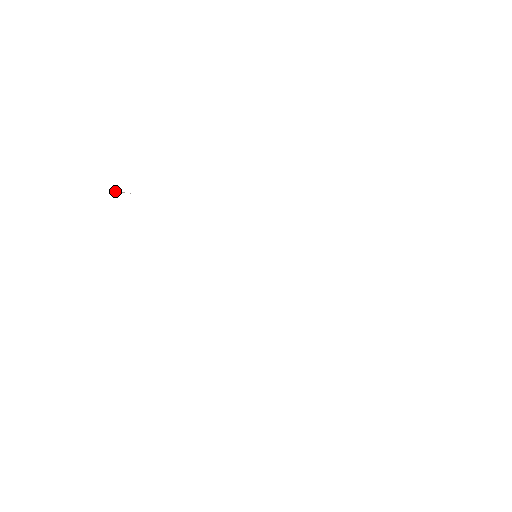
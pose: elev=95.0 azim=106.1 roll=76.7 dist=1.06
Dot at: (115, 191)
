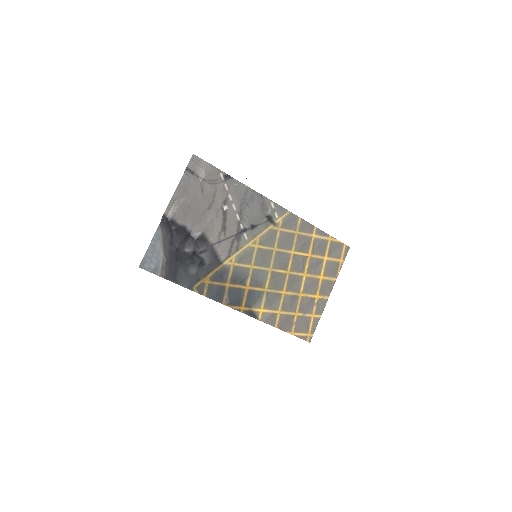
Dot at: (233, 185)
